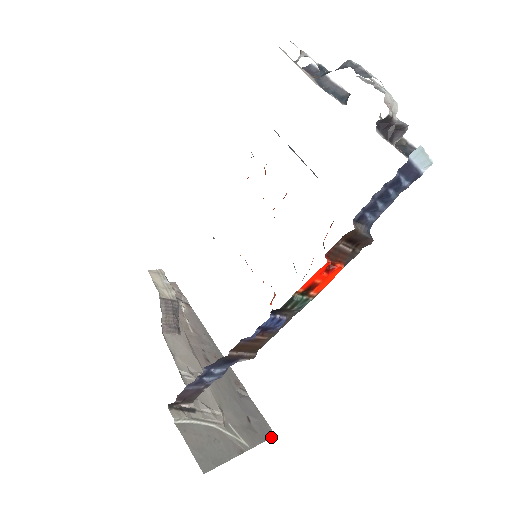
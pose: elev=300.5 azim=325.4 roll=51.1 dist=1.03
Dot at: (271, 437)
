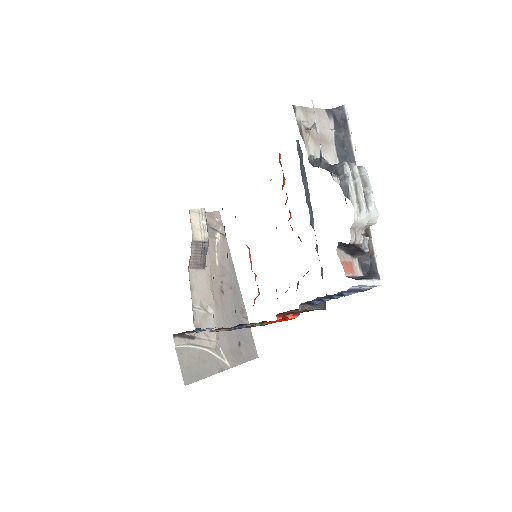
Dot at: (253, 359)
